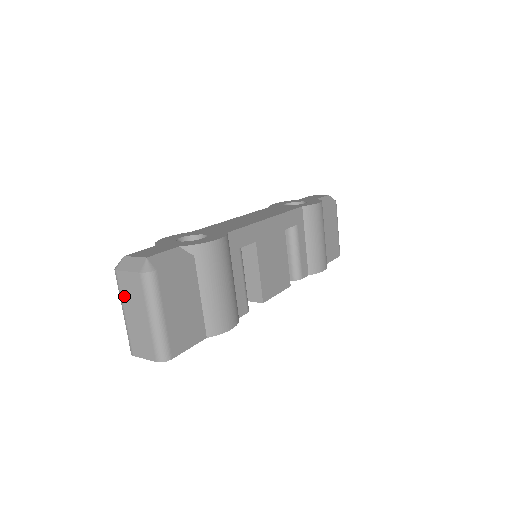
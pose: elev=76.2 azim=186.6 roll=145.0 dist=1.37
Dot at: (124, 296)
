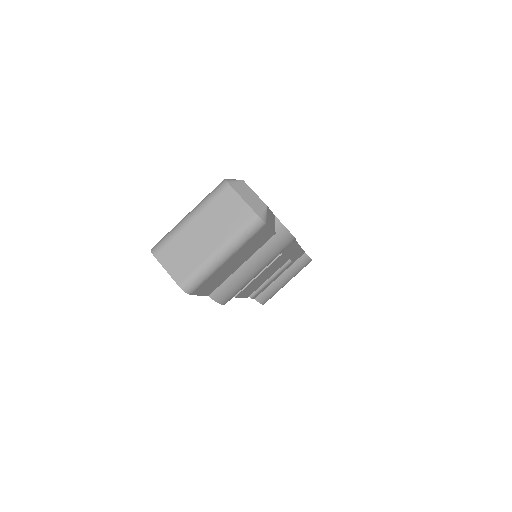
Dot at: (211, 209)
